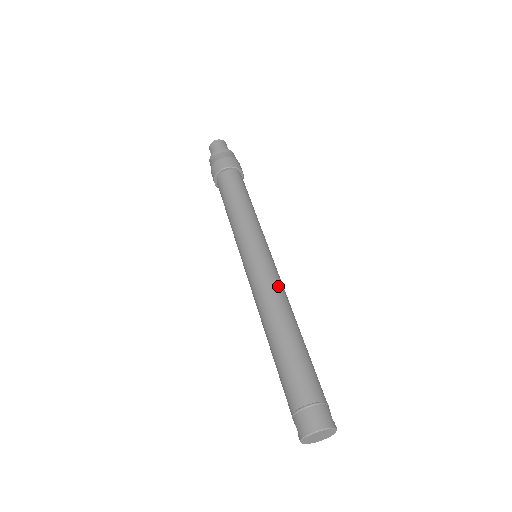
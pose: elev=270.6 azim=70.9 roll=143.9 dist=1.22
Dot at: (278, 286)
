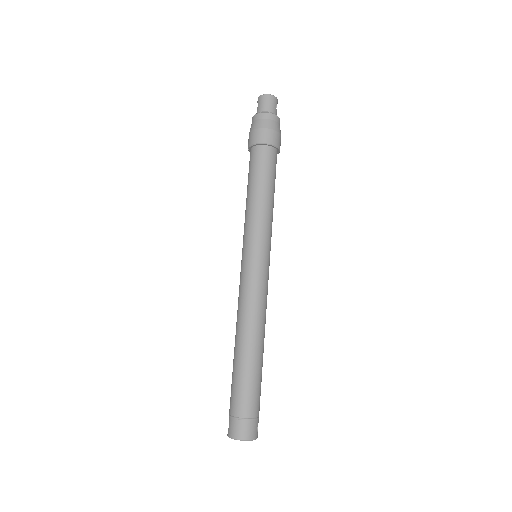
Dot at: (262, 302)
